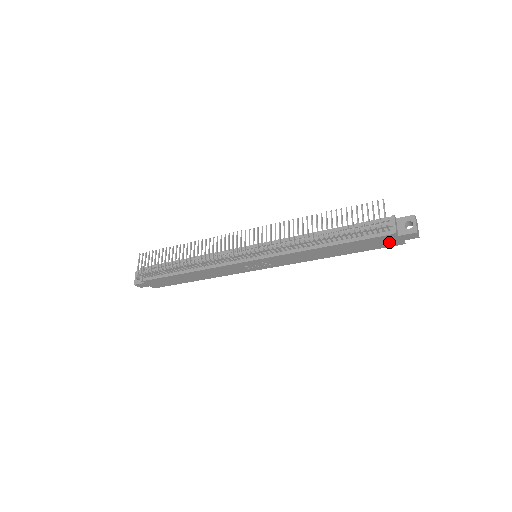
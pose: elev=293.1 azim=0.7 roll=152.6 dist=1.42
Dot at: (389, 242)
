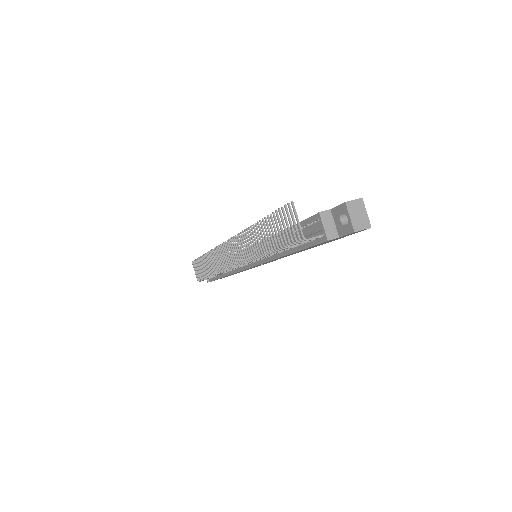
Dot at: (344, 236)
